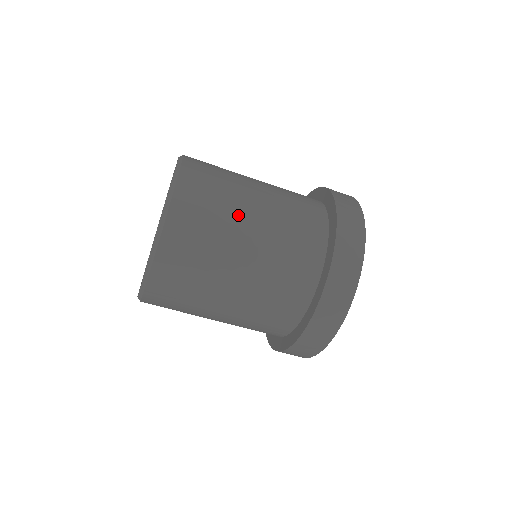
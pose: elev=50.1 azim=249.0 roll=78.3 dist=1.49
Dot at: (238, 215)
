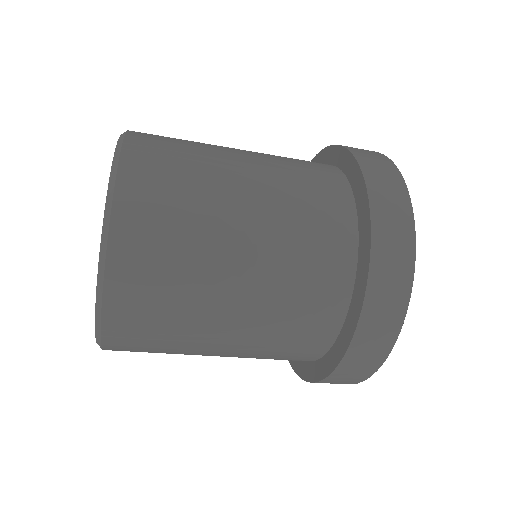
Dot at: (196, 349)
